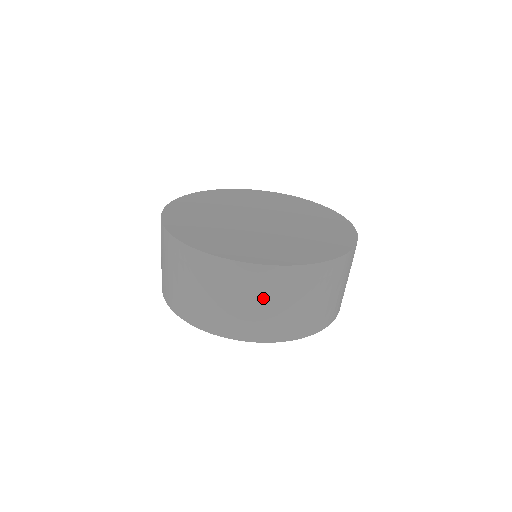
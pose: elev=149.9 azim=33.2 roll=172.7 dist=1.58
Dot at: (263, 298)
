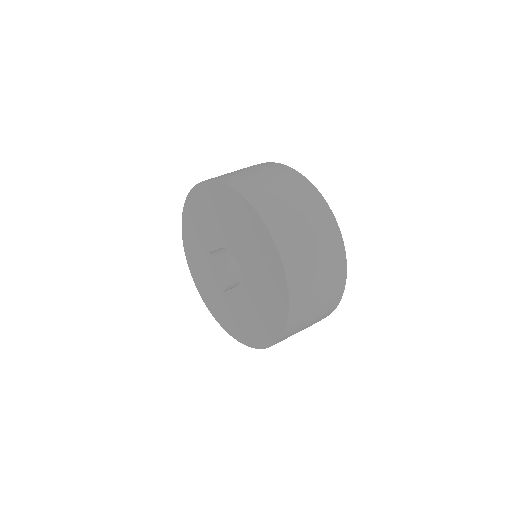
Dot at: (283, 186)
